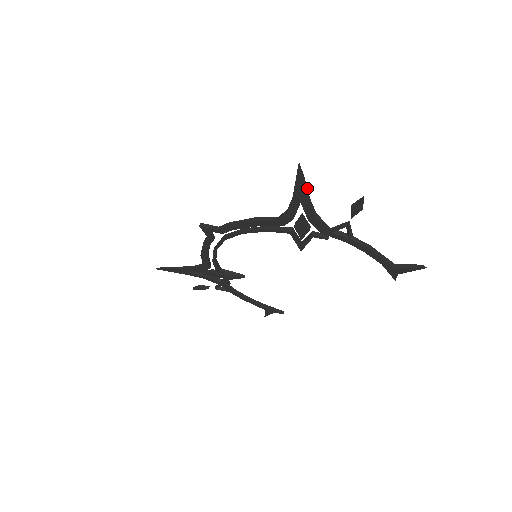
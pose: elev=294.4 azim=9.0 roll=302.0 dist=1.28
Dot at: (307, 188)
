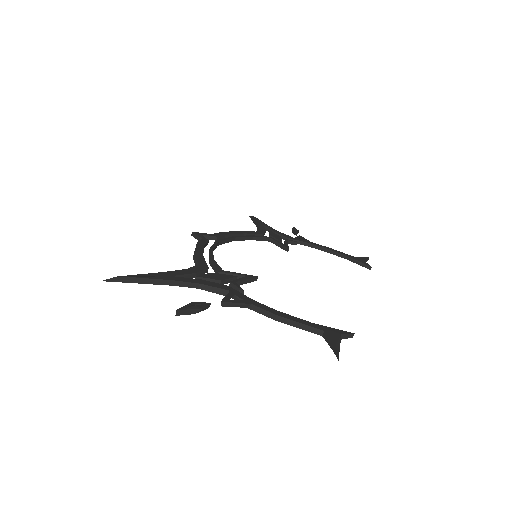
Dot at: (154, 279)
